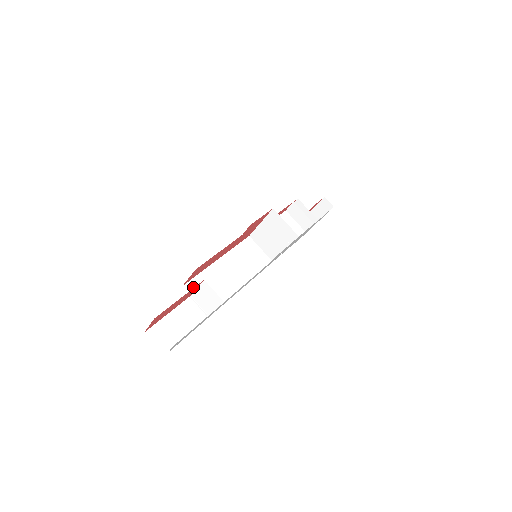
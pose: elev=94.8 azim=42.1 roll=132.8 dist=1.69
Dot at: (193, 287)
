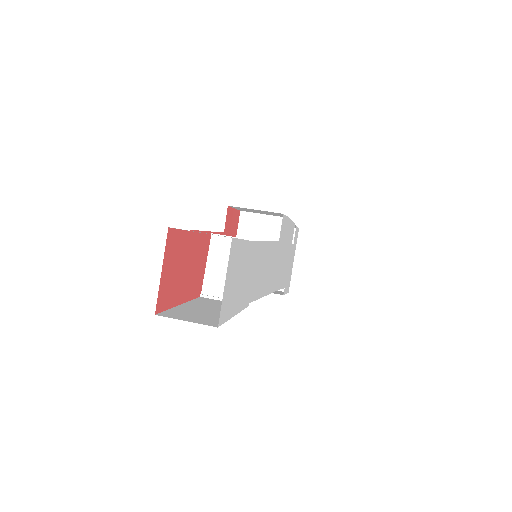
Dot at: occluded
